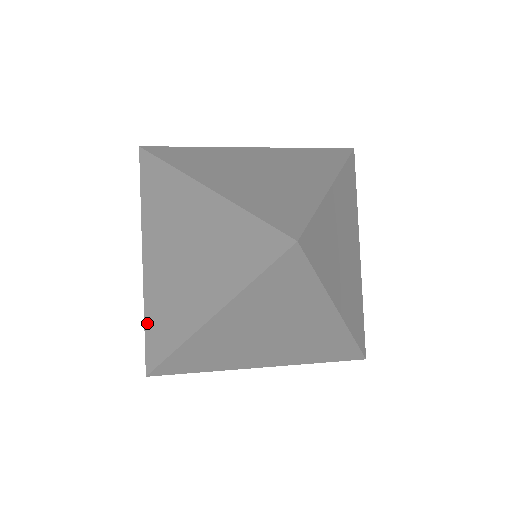
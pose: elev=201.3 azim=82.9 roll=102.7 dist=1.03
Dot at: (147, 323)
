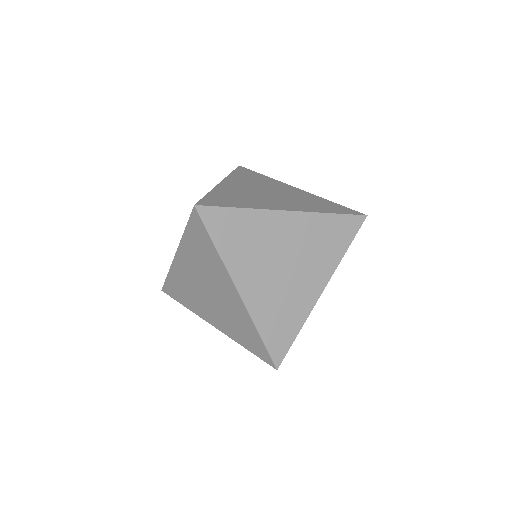
Dot at: (212, 194)
